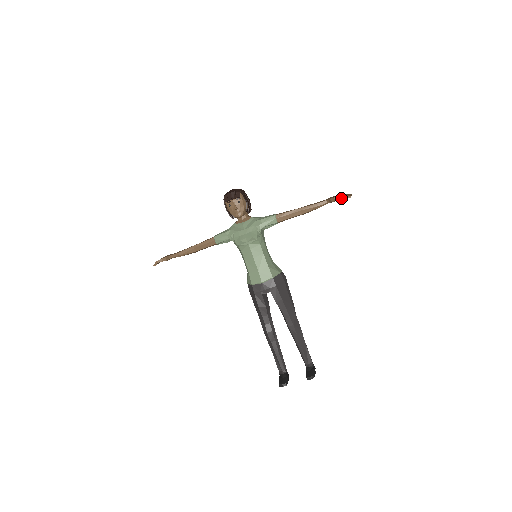
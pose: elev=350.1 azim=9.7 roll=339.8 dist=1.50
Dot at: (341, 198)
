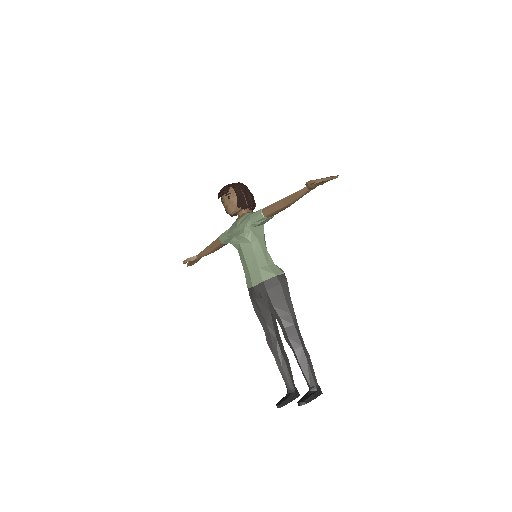
Dot at: (313, 182)
